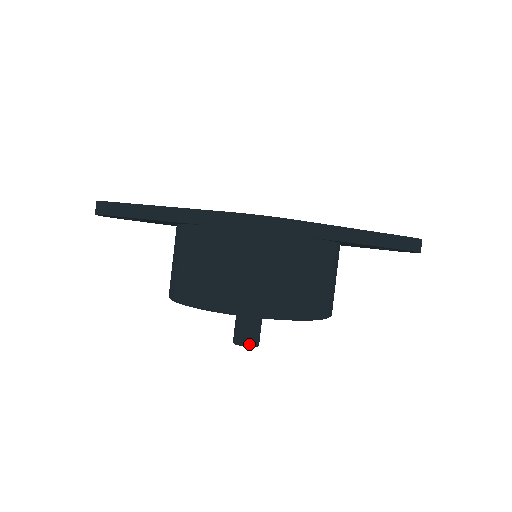
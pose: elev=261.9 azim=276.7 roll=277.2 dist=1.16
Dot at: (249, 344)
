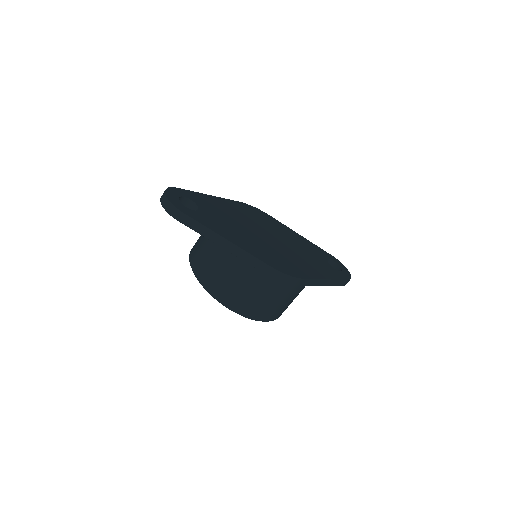
Dot at: occluded
